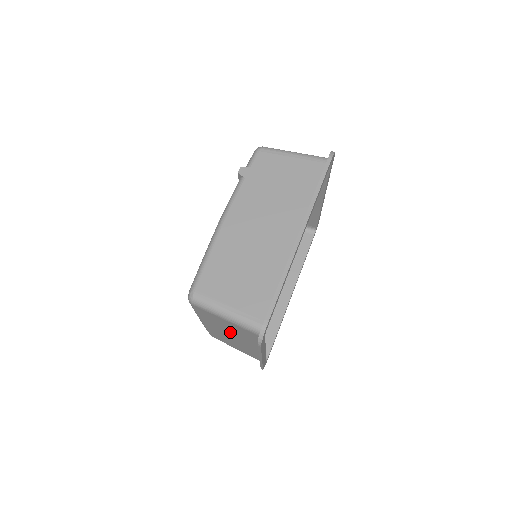
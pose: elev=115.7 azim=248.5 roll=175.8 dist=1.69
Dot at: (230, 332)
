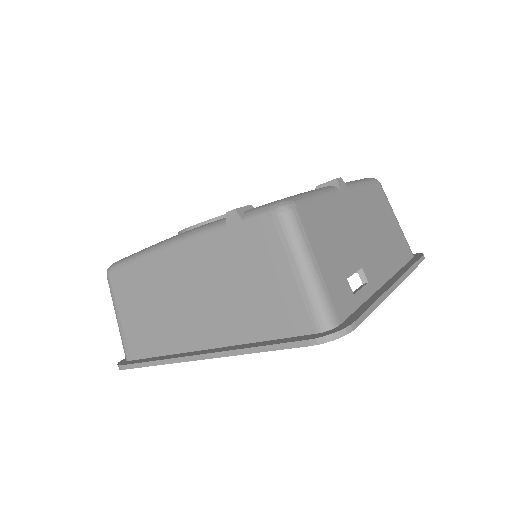
Dot at: occluded
